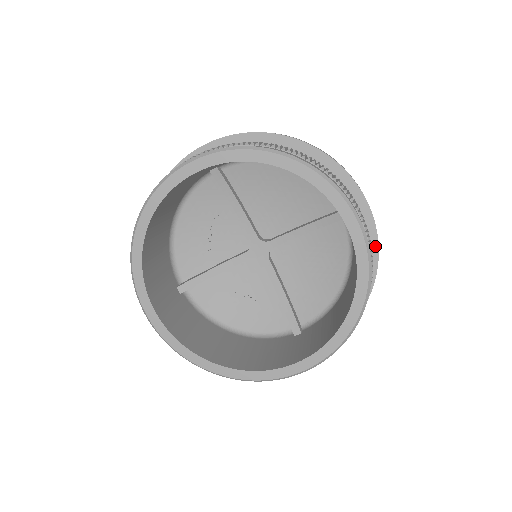
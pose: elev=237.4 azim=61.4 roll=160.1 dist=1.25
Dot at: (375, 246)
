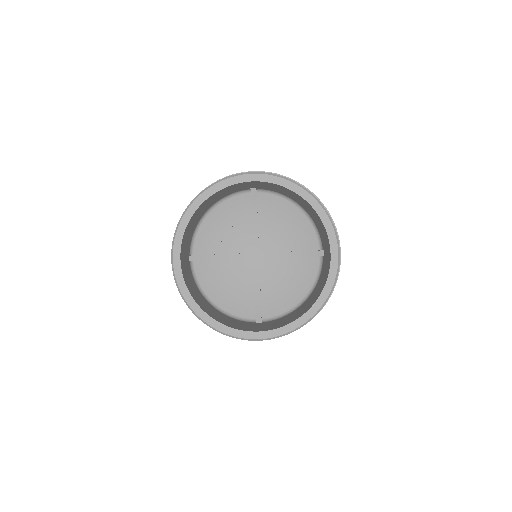
Dot at: occluded
